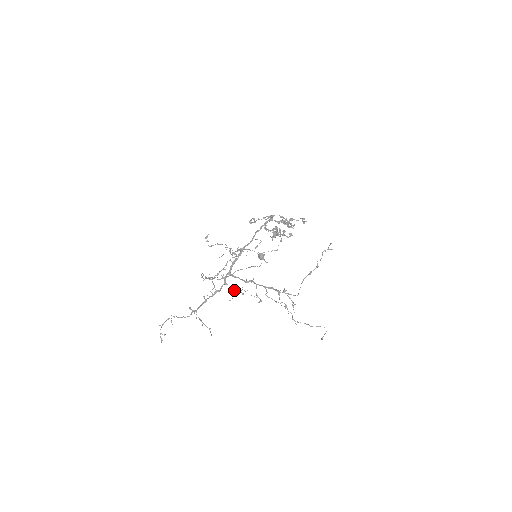
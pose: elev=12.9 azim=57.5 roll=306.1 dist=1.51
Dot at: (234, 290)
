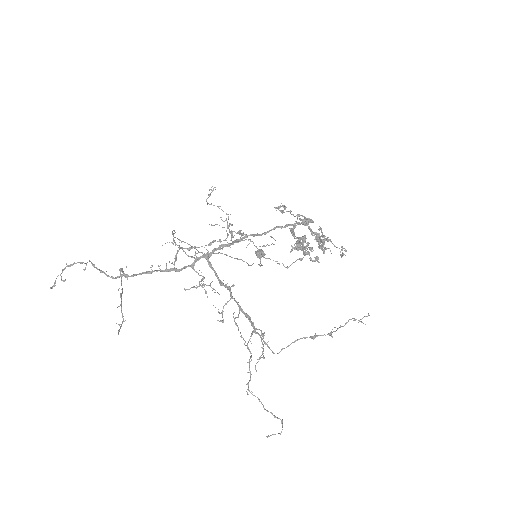
Dot at: (199, 281)
